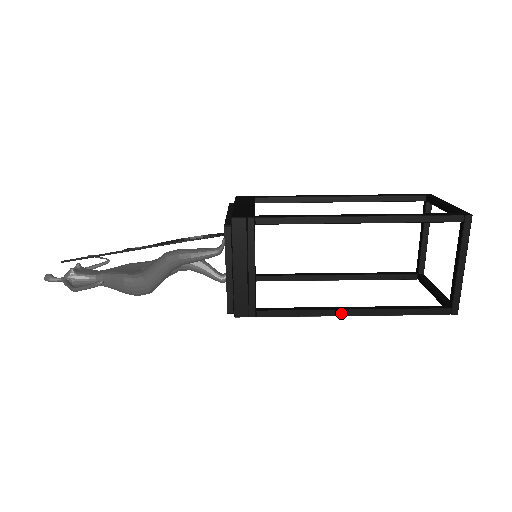
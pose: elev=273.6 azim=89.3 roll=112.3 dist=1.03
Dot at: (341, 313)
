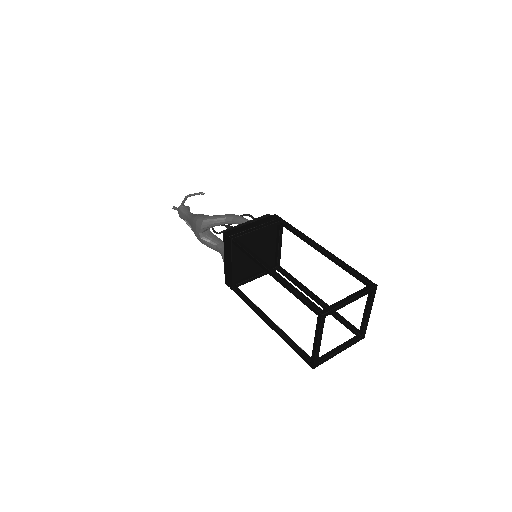
Dot at: (267, 266)
